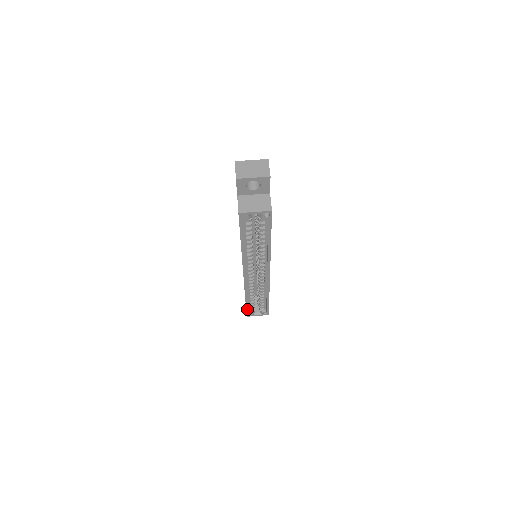
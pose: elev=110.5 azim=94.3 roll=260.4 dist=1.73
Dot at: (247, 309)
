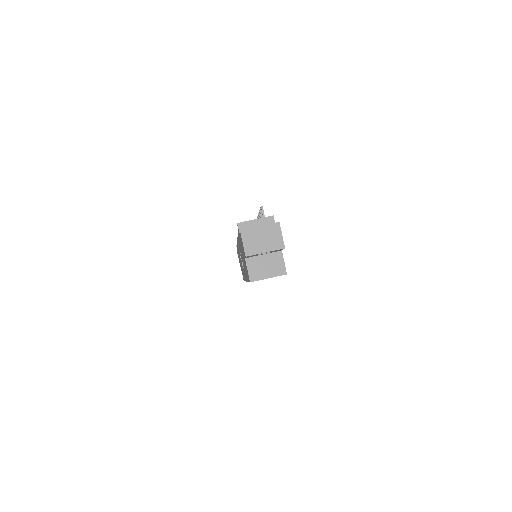
Dot at: occluded
